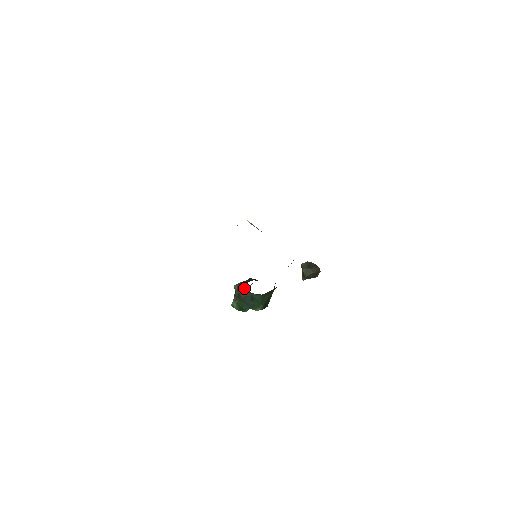
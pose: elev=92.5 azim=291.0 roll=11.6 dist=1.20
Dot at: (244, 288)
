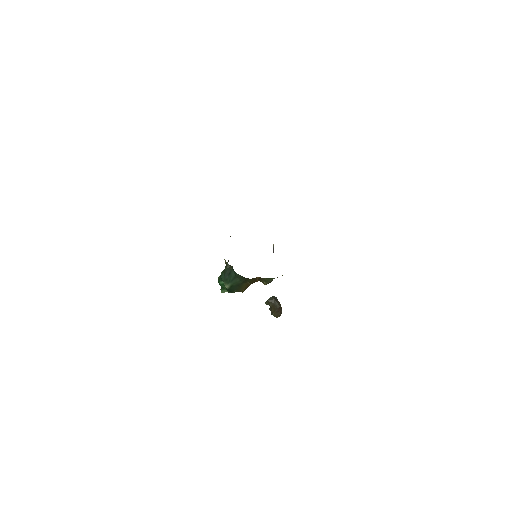
Dot at: occluded
